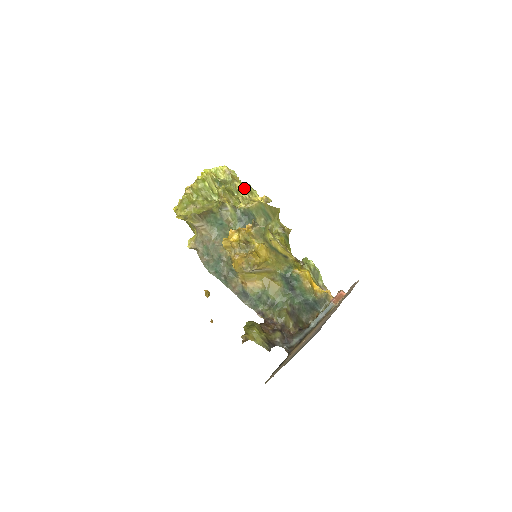
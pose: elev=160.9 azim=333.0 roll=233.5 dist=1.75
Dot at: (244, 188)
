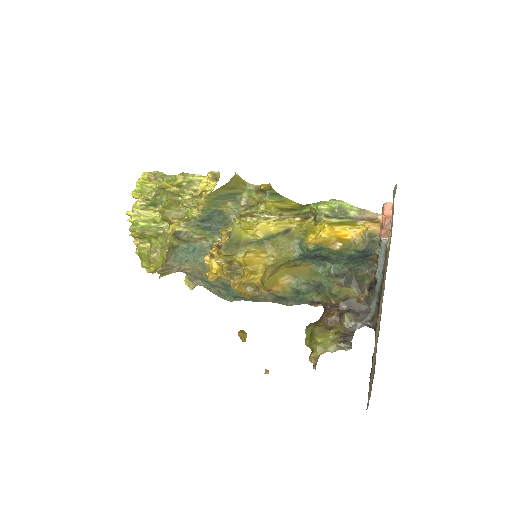
Dot at: (180, 189)
